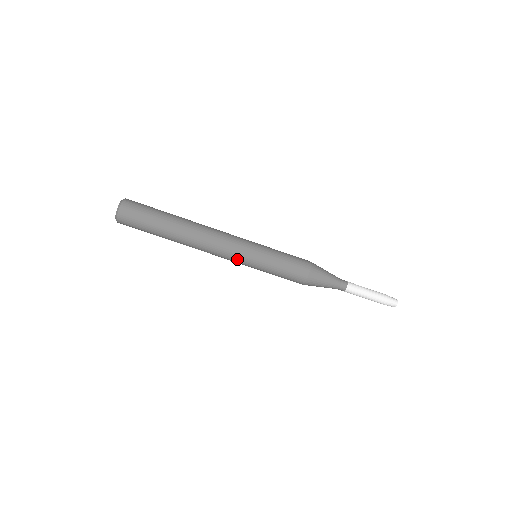
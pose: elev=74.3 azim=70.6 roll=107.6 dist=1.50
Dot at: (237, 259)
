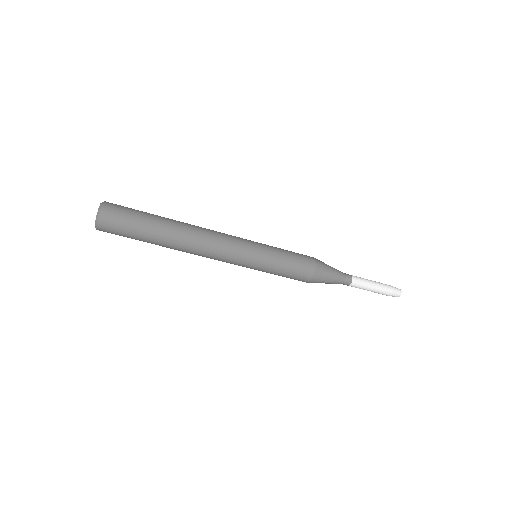
Dot at: (235, 264)
